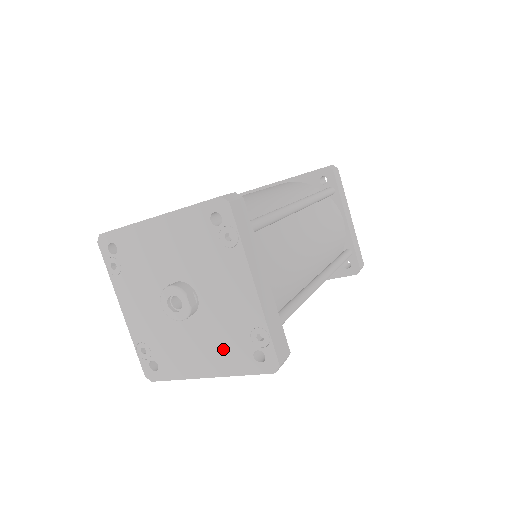
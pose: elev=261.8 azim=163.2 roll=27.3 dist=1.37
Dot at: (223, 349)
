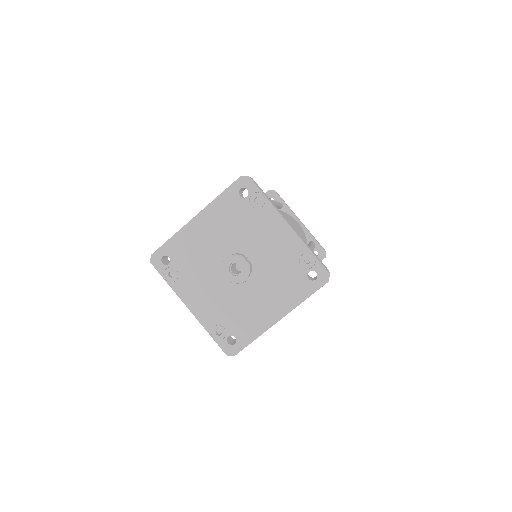
Dot at: (283, 288)
